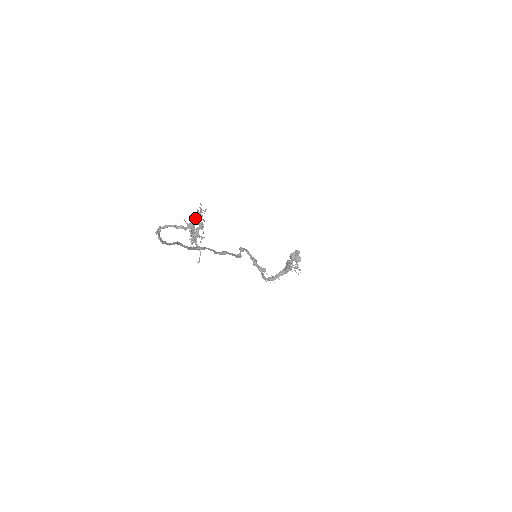
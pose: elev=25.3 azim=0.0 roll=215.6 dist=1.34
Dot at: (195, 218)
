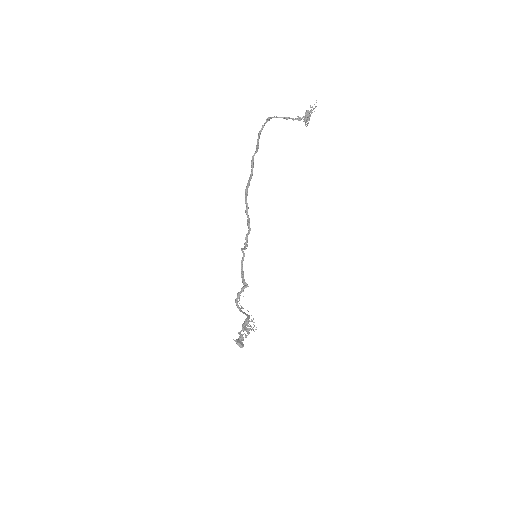
Dot at: occluded
